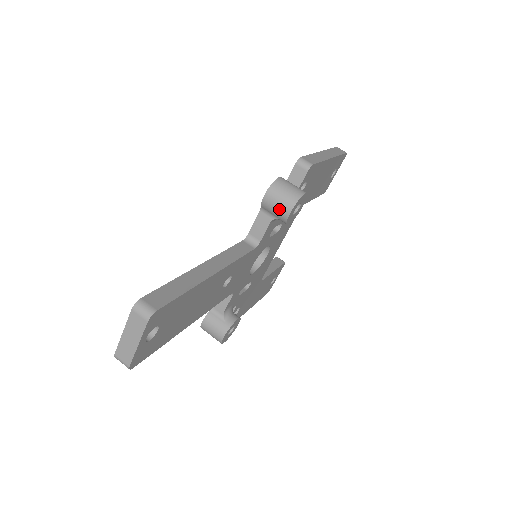
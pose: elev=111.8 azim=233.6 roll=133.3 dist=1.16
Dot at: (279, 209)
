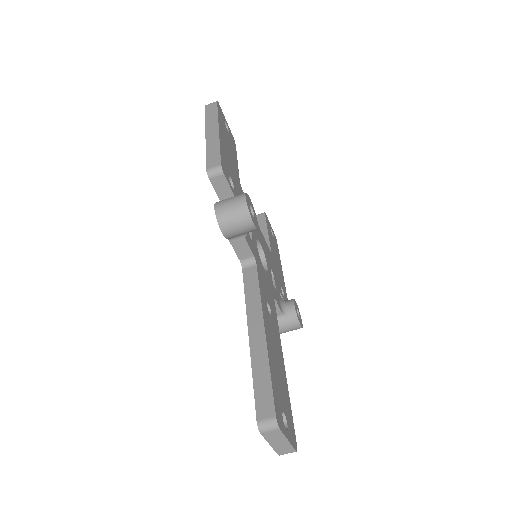
Dot at: (243, 230)
